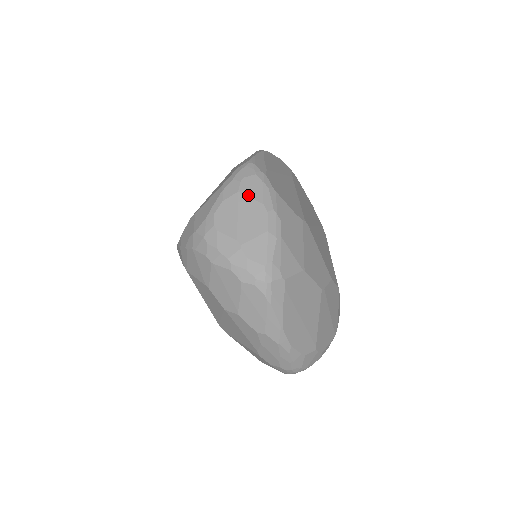
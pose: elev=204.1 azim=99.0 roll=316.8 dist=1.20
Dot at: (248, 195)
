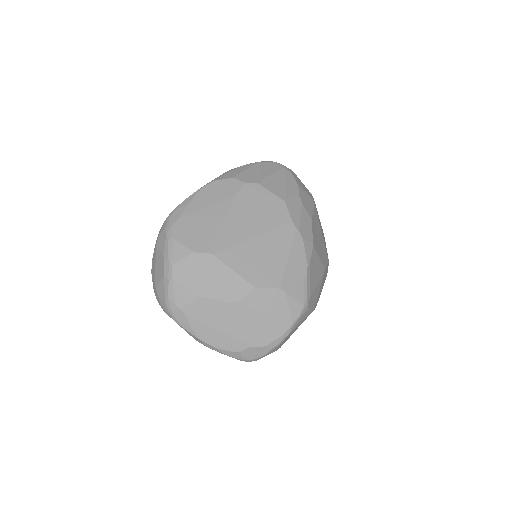
Dot at: (159, 248)
